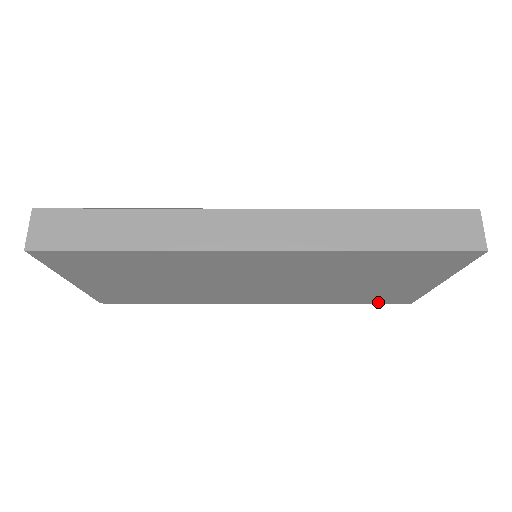
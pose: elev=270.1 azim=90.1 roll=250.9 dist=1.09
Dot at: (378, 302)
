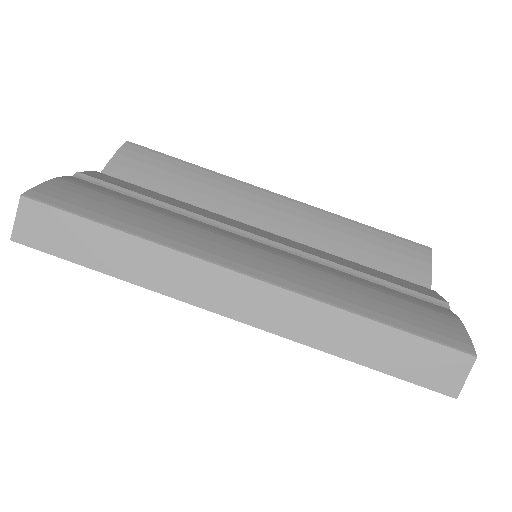
Dot at: occluded
